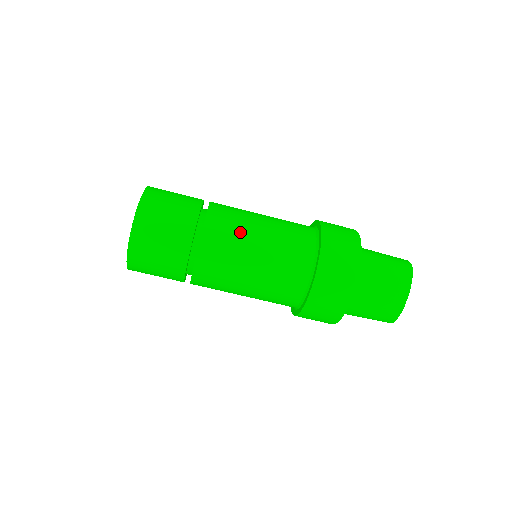
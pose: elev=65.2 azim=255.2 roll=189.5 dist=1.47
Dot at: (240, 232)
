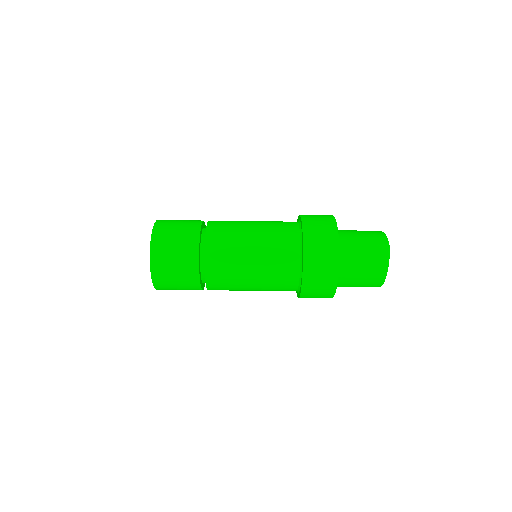
Dot at: (235, 255)
